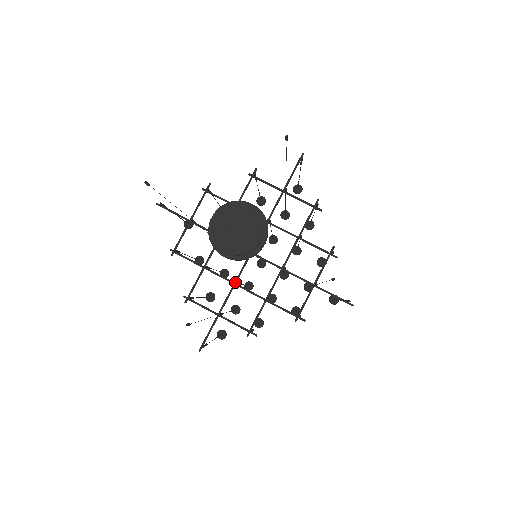
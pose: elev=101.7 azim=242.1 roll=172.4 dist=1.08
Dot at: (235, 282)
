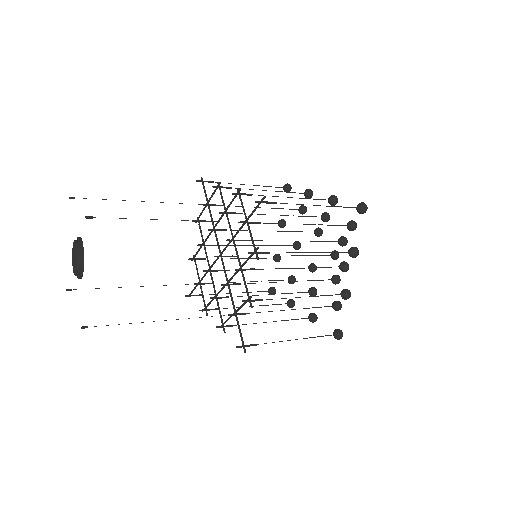
Dot at: (203, 270)
